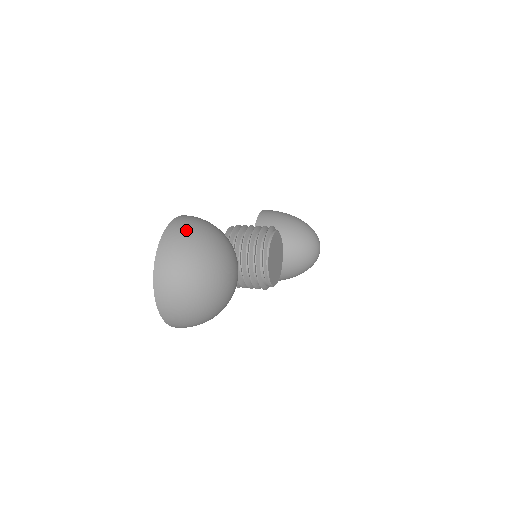
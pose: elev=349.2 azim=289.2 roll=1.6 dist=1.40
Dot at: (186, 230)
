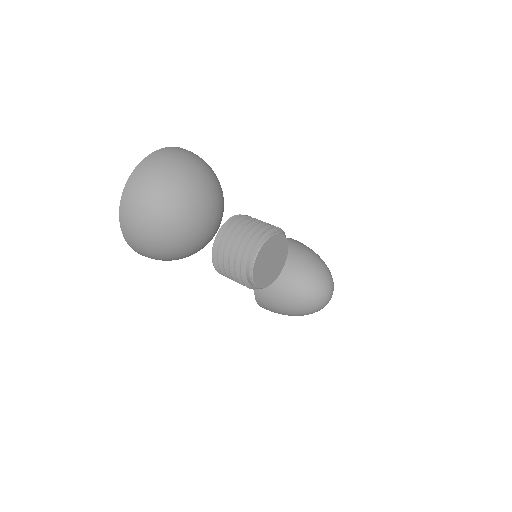
Dot at: (183, 155)
